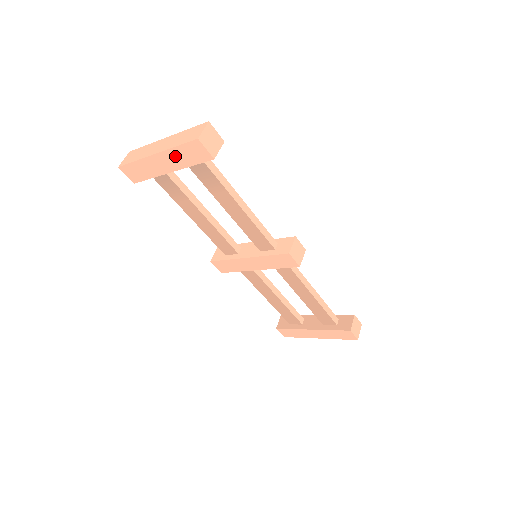
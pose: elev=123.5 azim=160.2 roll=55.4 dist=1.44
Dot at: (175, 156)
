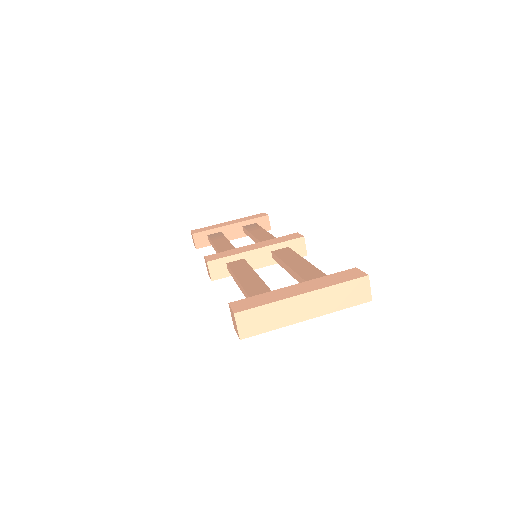
Dot at: occluded
